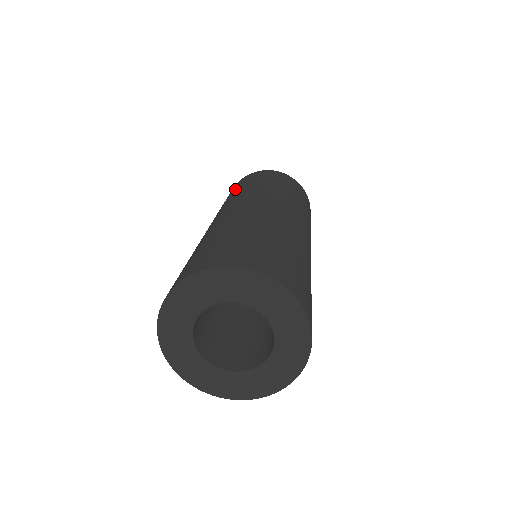
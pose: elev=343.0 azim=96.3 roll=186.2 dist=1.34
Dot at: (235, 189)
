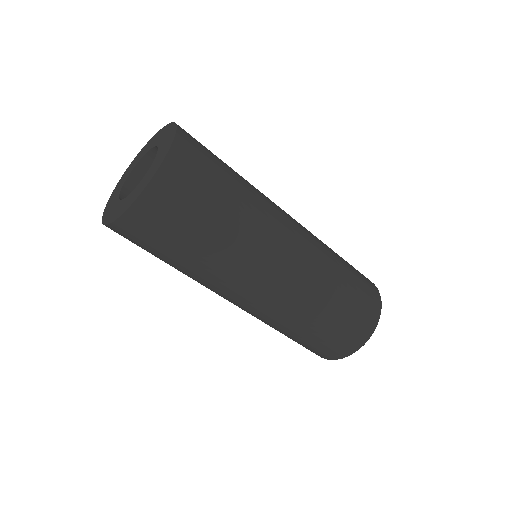
Dot at: occluded
